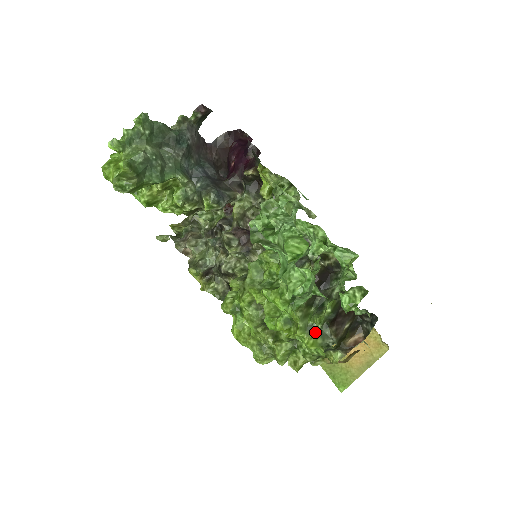
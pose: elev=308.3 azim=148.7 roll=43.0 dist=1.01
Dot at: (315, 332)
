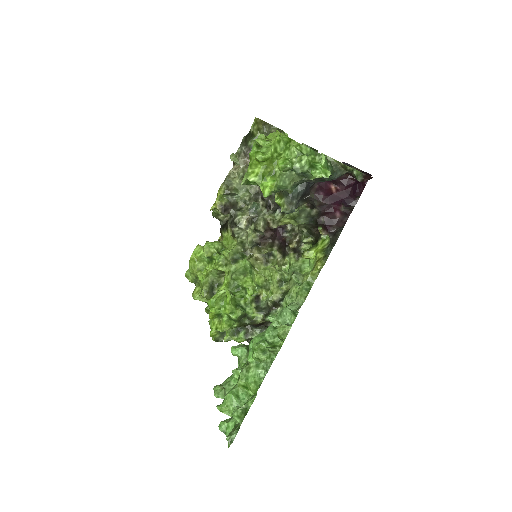
Dot at: occluded
